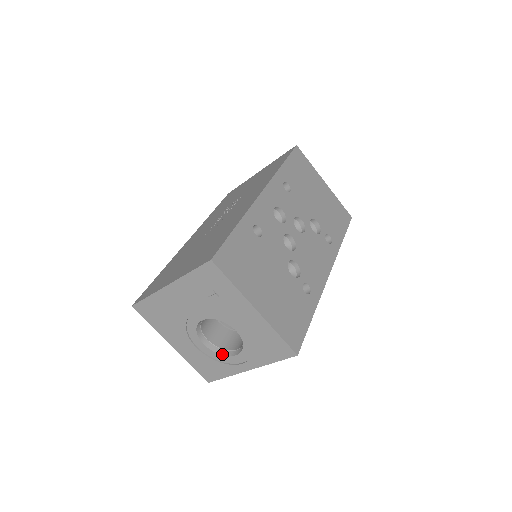
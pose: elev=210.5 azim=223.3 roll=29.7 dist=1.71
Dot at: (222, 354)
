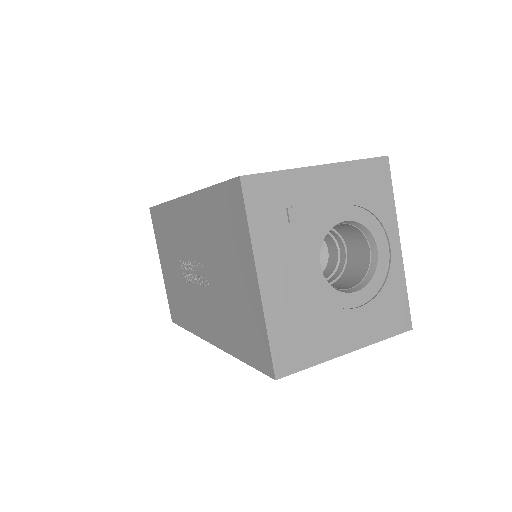
Dot at: (373, 273)
